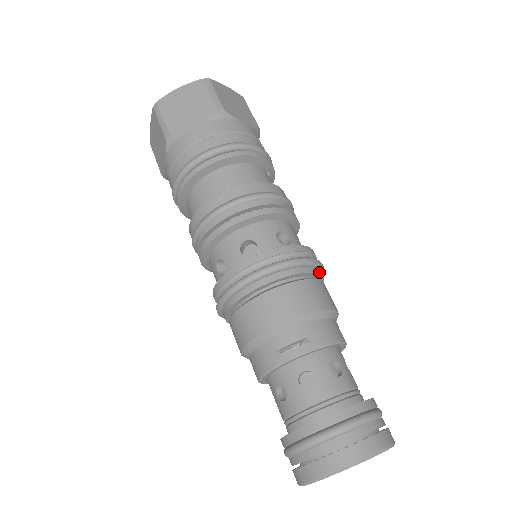
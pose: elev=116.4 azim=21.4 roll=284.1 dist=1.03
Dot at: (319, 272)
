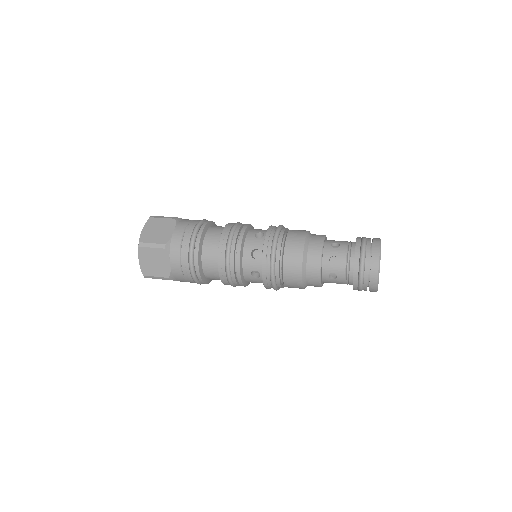
Dot at: occluded
